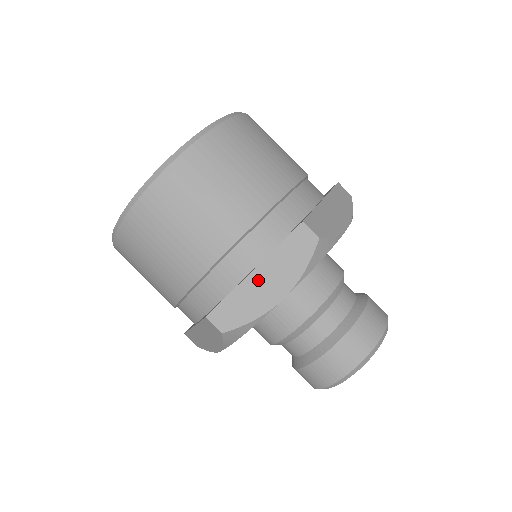
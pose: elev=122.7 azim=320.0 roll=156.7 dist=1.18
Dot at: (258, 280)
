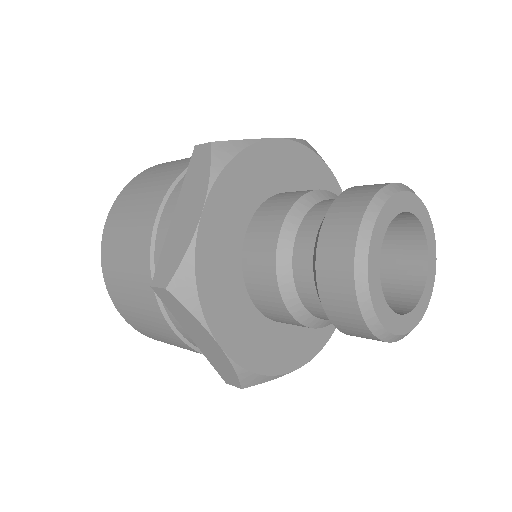
Dot at: (179, 217)
